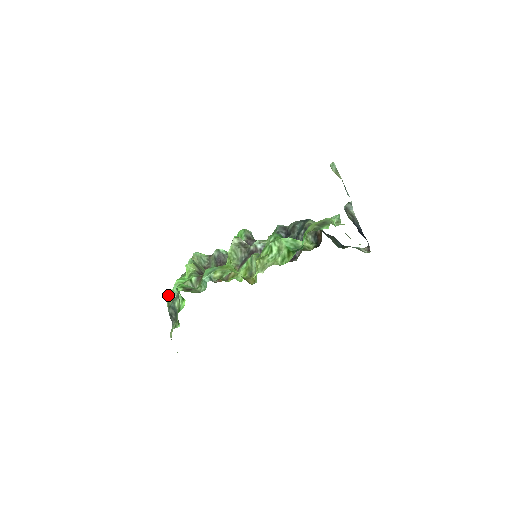
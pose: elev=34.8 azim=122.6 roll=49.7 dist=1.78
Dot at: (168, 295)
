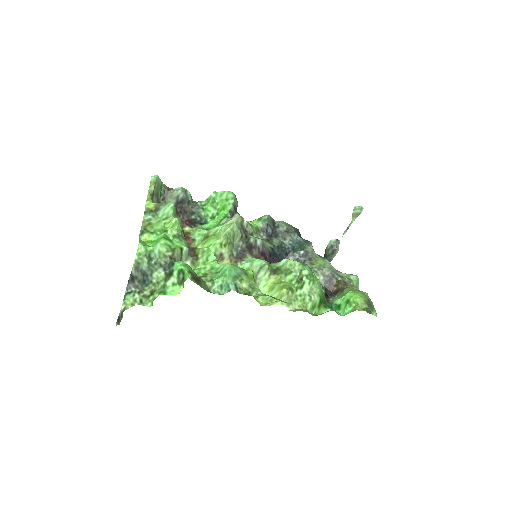
Dot at: (144, 253)
